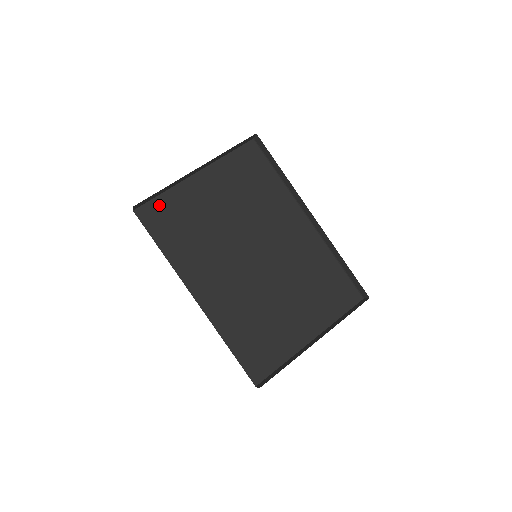
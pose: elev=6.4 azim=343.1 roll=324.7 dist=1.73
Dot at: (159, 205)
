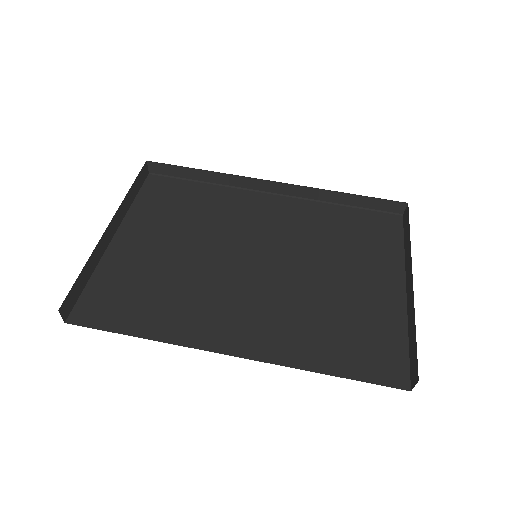
Dot at: (95, 294)
